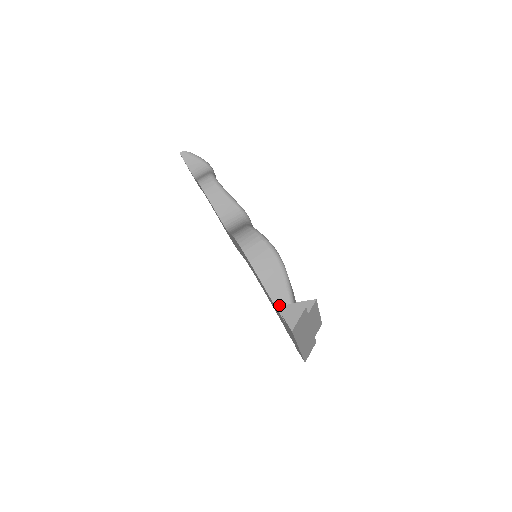
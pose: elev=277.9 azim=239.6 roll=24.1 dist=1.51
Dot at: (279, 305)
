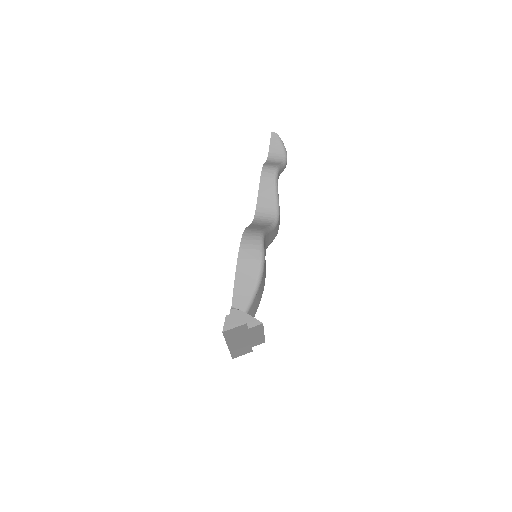
Dot at: (235, 306)
